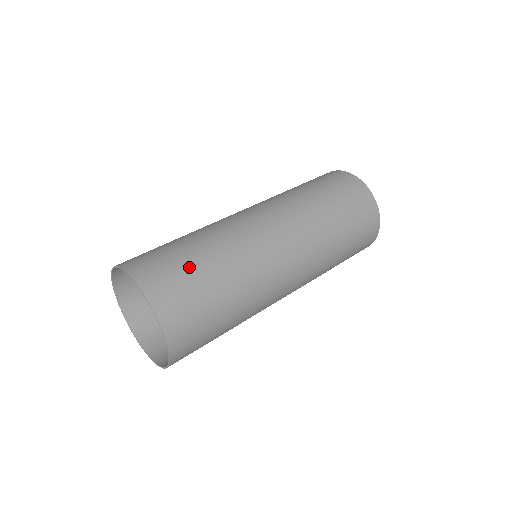
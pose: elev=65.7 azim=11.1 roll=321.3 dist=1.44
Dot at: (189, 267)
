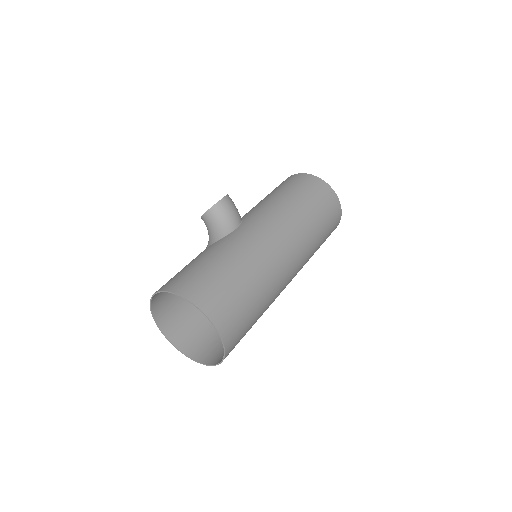
Dot at: (250, 317)
